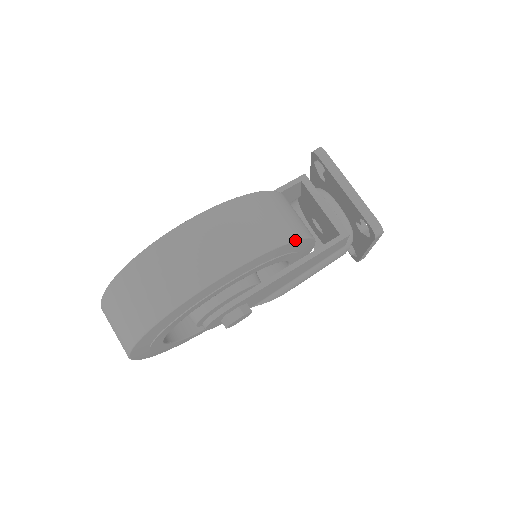
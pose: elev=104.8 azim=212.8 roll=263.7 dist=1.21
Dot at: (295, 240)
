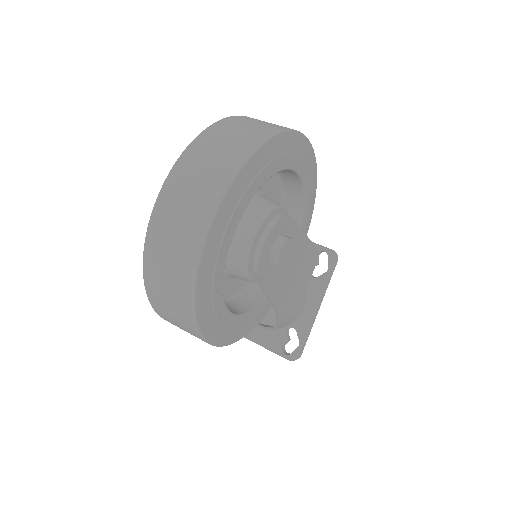
Dot at: occluded
